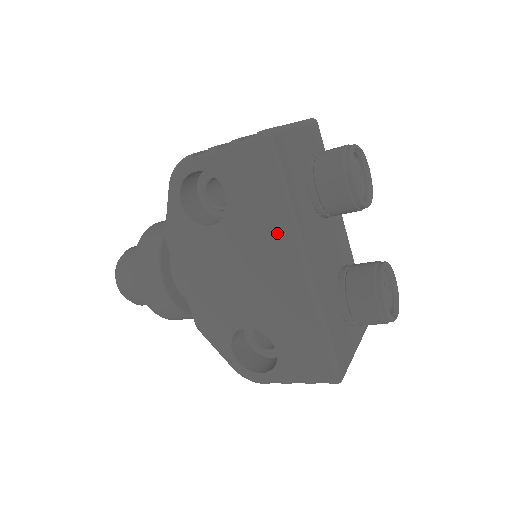
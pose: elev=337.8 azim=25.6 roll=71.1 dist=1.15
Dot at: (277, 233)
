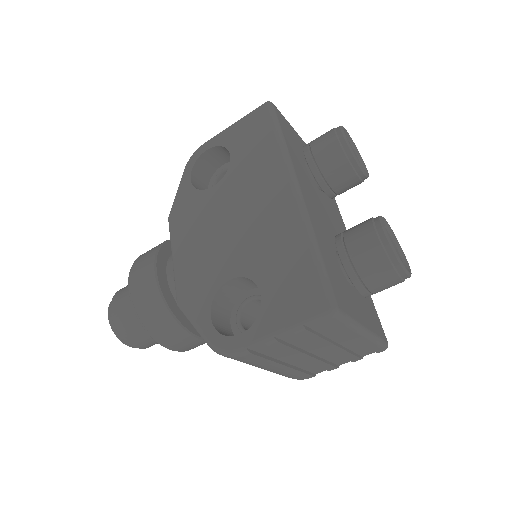
Dot at: (271, 168)
